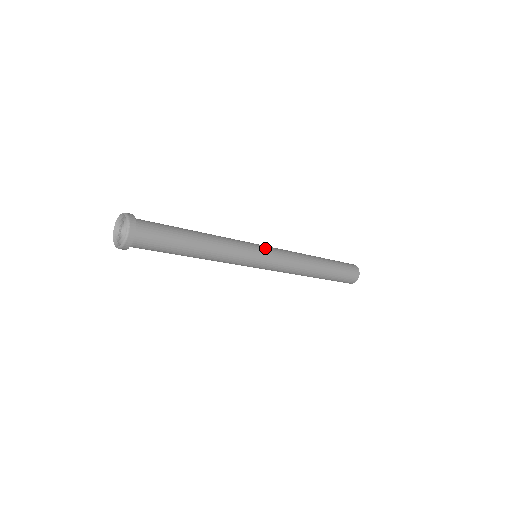
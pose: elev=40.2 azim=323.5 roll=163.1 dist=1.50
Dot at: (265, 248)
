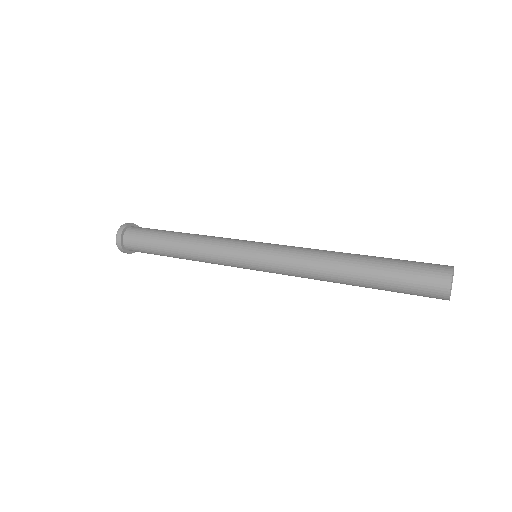
Dot at: (256, 247)
